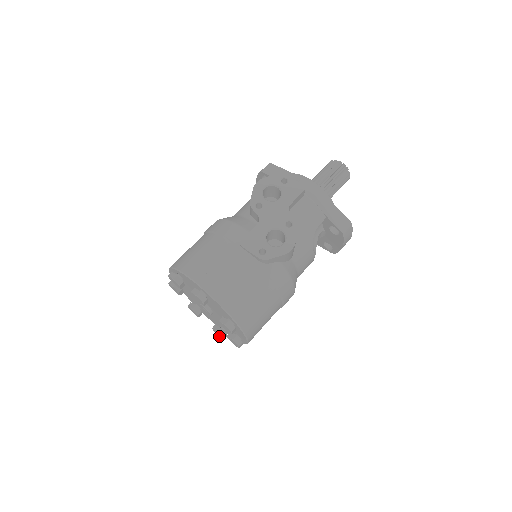
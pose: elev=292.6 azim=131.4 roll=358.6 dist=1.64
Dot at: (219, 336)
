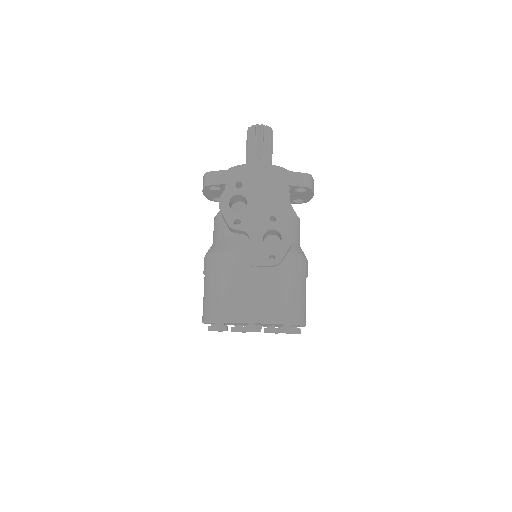
Dot at: occluded
